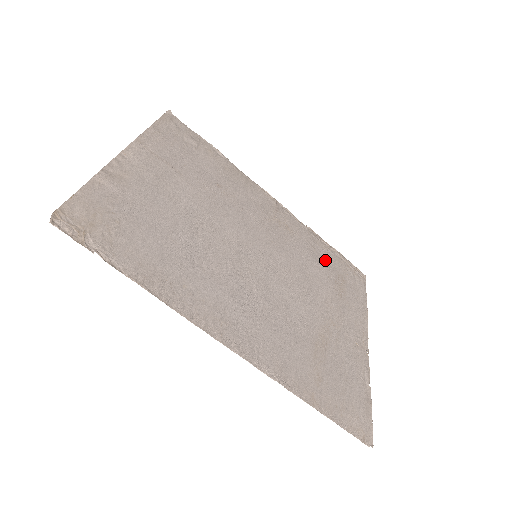
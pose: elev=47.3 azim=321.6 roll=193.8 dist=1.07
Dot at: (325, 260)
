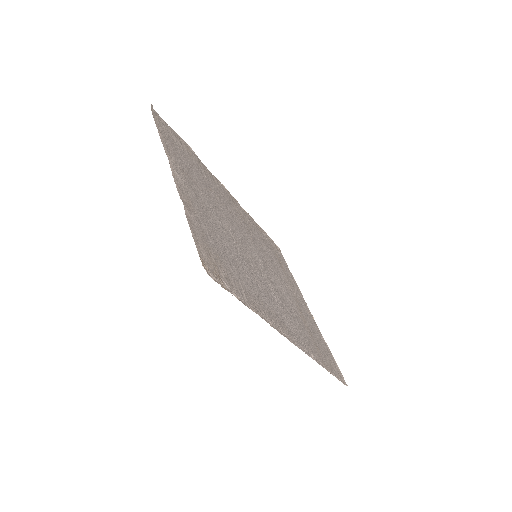
Dot at: (267, 243)
